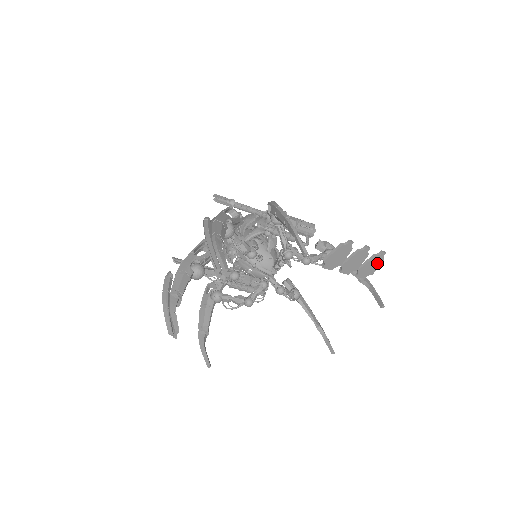
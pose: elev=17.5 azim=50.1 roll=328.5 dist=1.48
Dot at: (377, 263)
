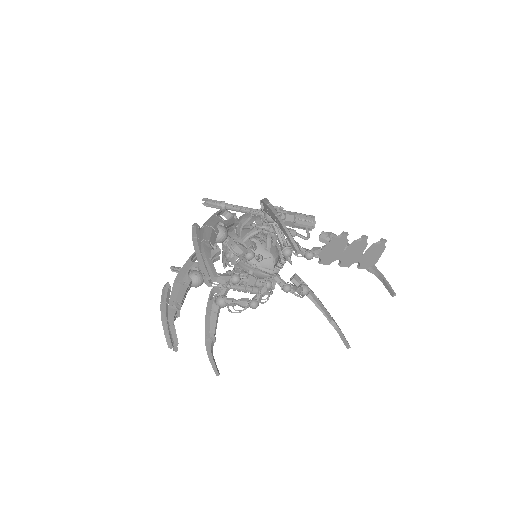
Dot at: (379, 252)
